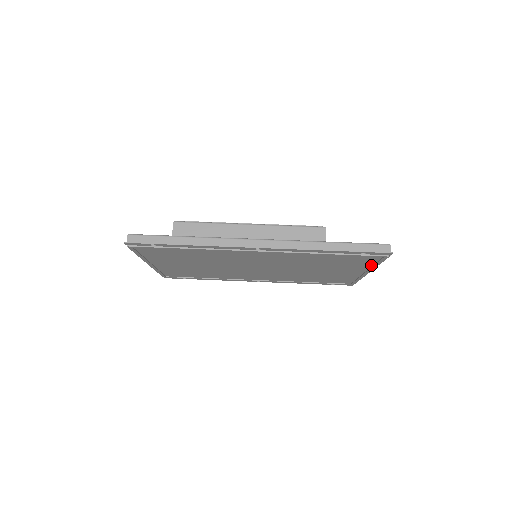
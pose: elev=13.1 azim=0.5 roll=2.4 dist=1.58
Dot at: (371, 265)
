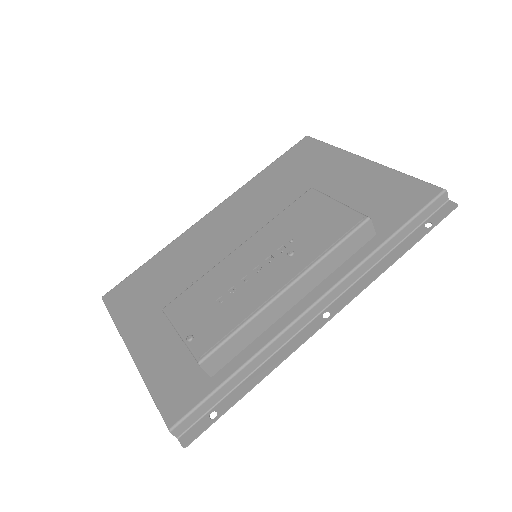
Dot at: occluded
